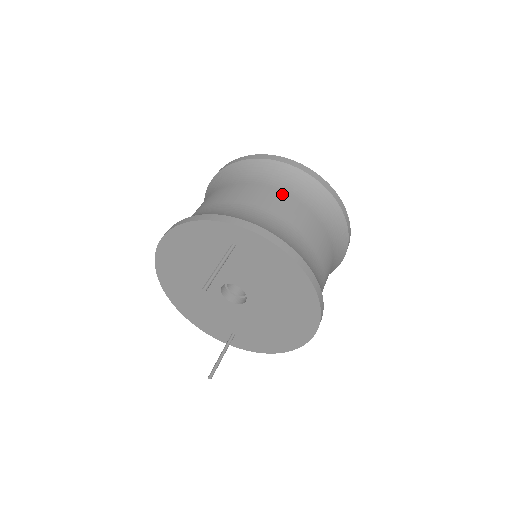
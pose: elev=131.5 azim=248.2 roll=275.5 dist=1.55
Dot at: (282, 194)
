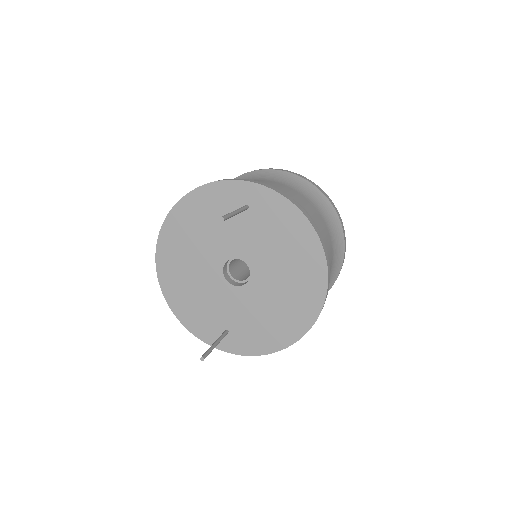
Dot at: (289, 188)
